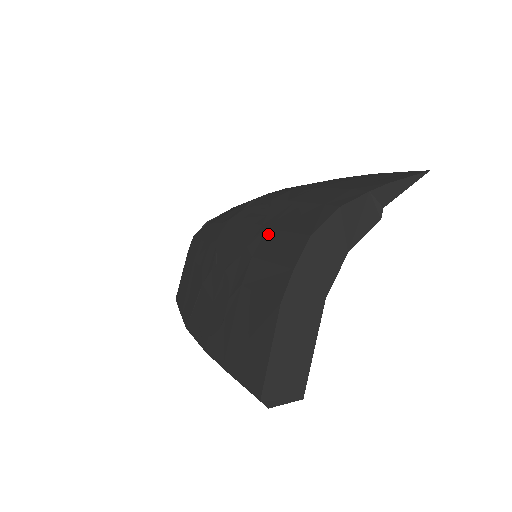
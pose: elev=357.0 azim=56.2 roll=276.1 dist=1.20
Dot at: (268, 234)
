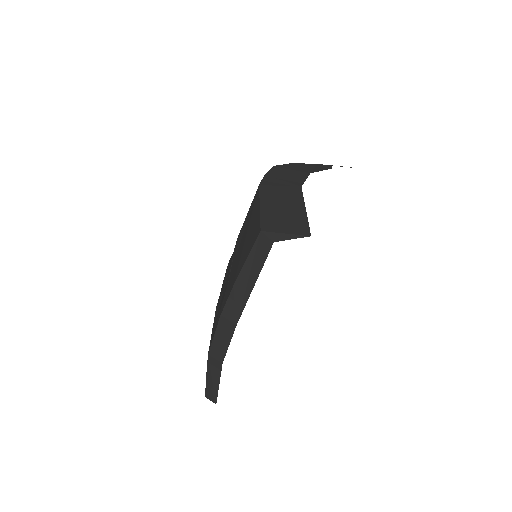
Dot at: occluded
